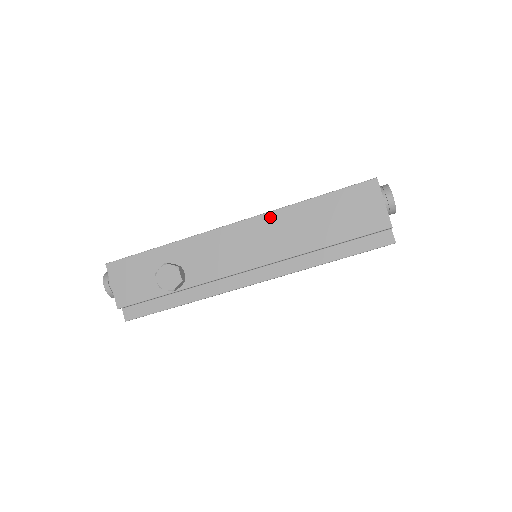
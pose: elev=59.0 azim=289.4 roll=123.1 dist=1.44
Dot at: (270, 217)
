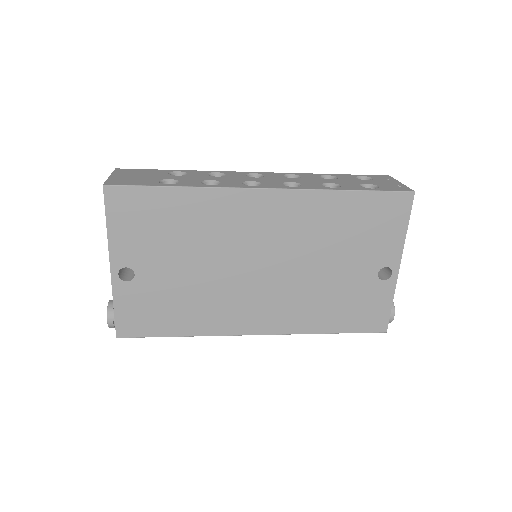
Dot at: (290, 332)
